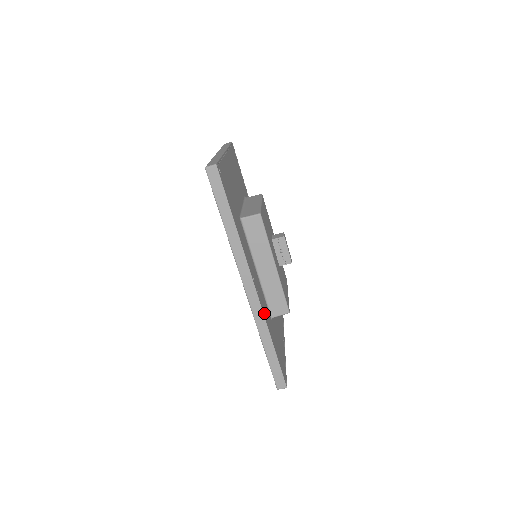
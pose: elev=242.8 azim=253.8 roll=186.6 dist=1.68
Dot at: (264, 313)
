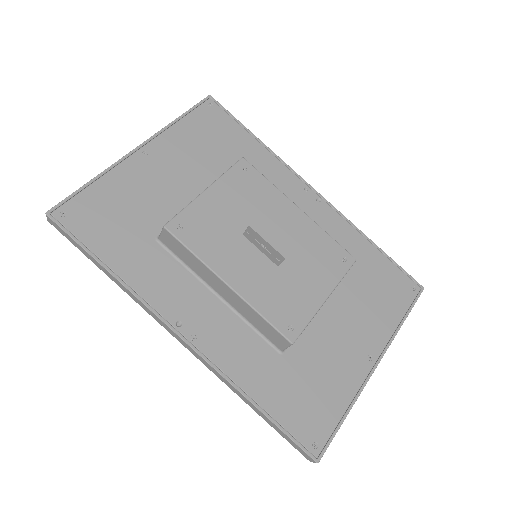
Dot at: (223, 364)
